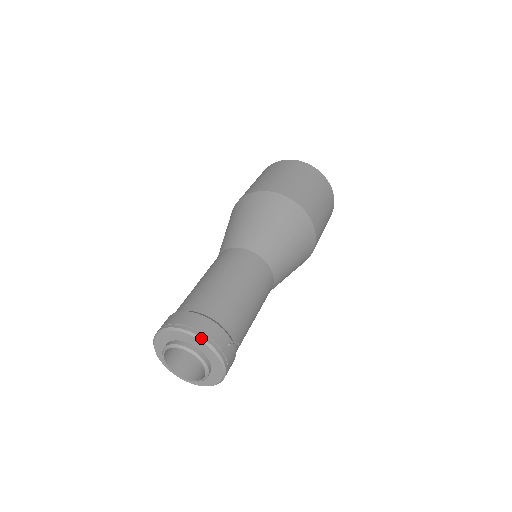
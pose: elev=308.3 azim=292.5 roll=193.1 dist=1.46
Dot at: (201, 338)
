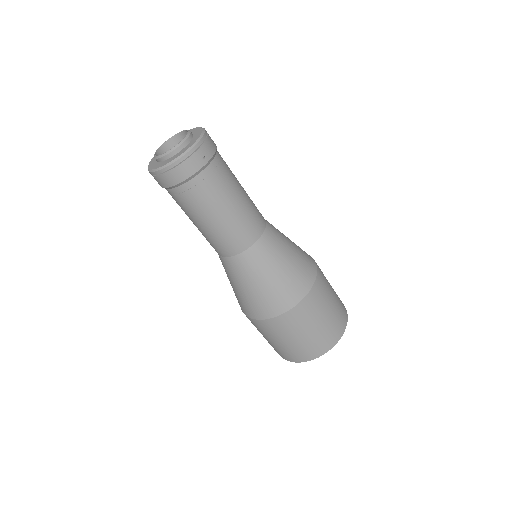
Dot at: (204, 132)
